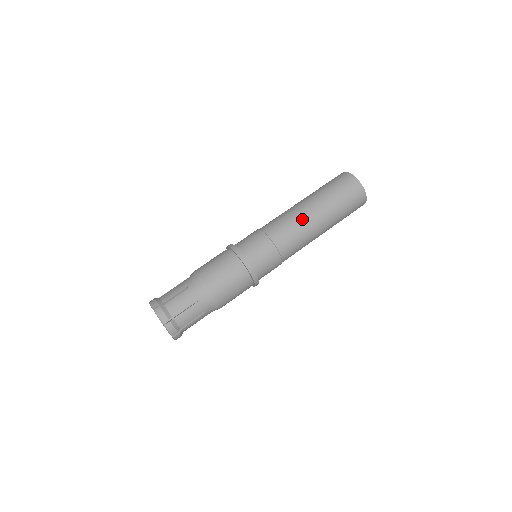
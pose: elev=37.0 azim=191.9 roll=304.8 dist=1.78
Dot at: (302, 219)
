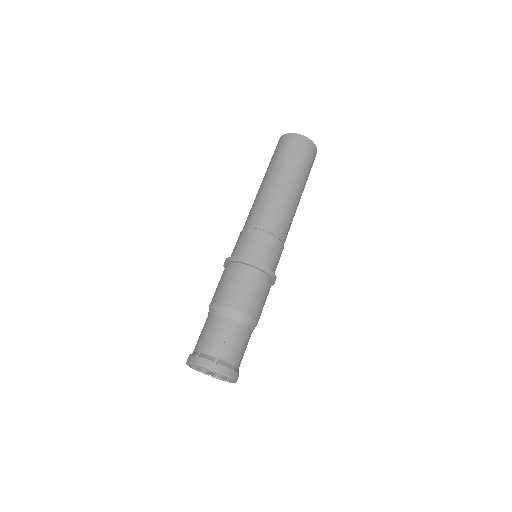
Dot at: (272, 194)
